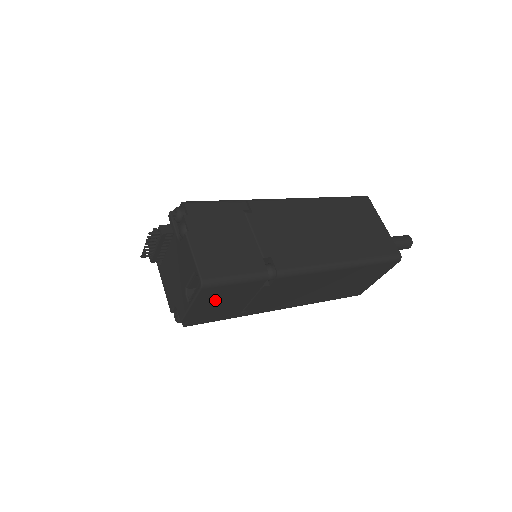
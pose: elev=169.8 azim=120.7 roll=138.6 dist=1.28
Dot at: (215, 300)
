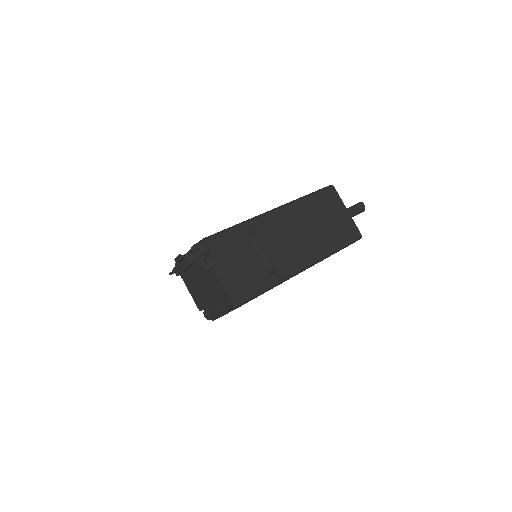
Dot at: occluded
